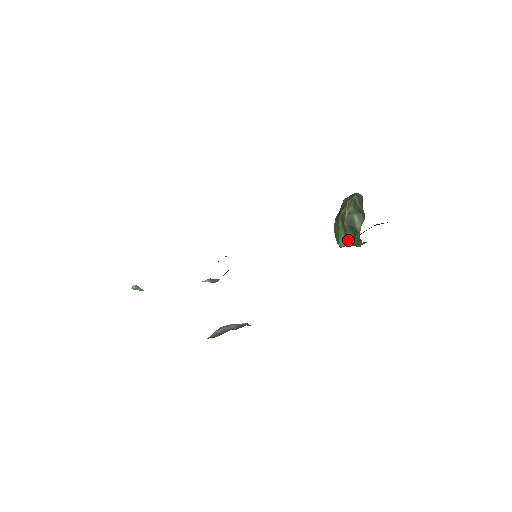
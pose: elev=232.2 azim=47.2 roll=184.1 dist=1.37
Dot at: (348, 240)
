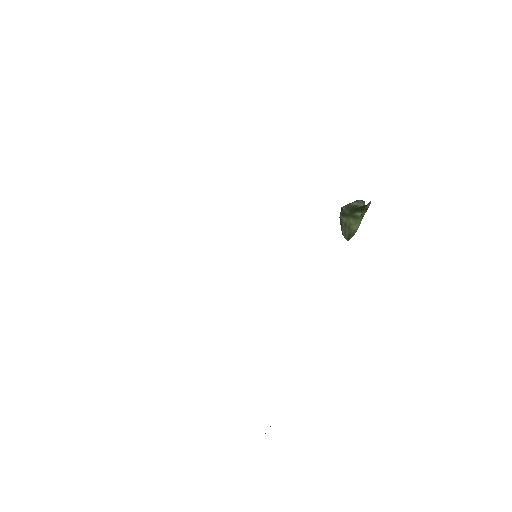
Dot at: (358, 217)
